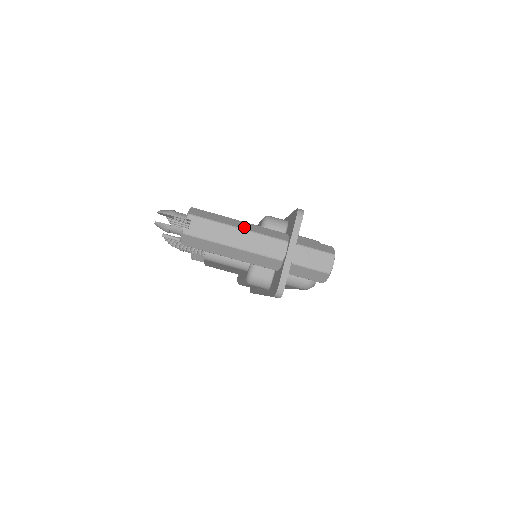
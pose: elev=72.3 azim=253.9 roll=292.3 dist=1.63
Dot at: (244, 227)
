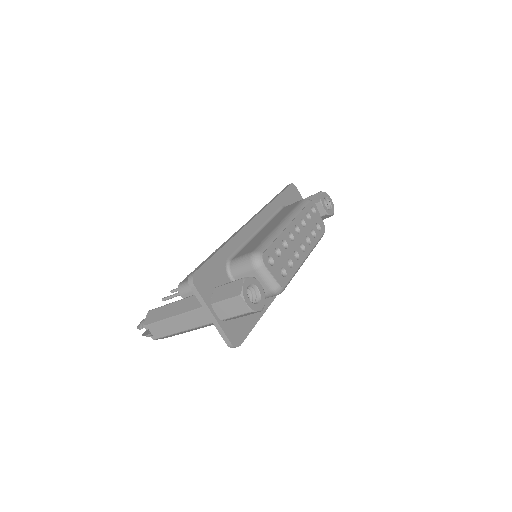
Dot at: (176, 312)
